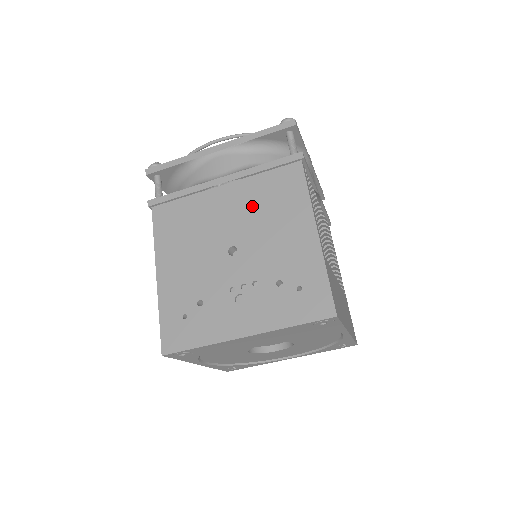
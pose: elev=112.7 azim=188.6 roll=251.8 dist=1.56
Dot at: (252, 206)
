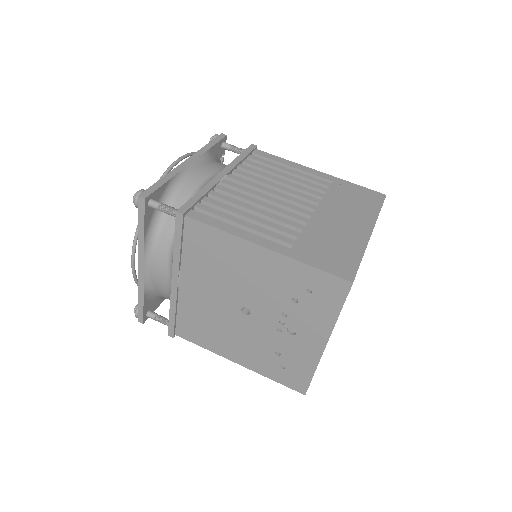
Dot at: (211, 276)
